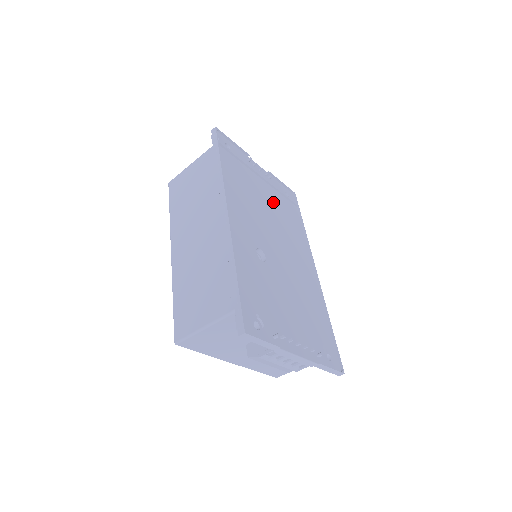
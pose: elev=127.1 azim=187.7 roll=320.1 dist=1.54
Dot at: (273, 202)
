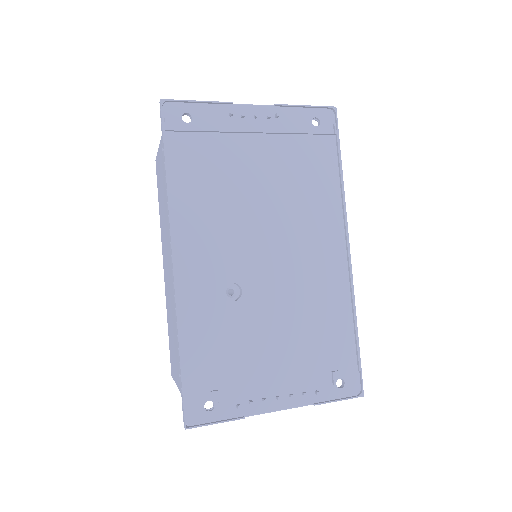
Dot at: (277, 167)
